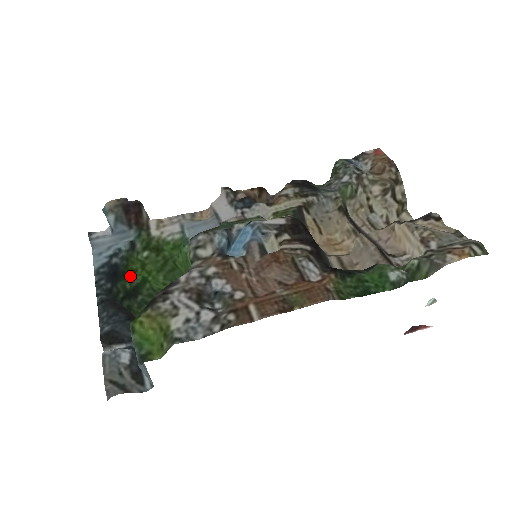
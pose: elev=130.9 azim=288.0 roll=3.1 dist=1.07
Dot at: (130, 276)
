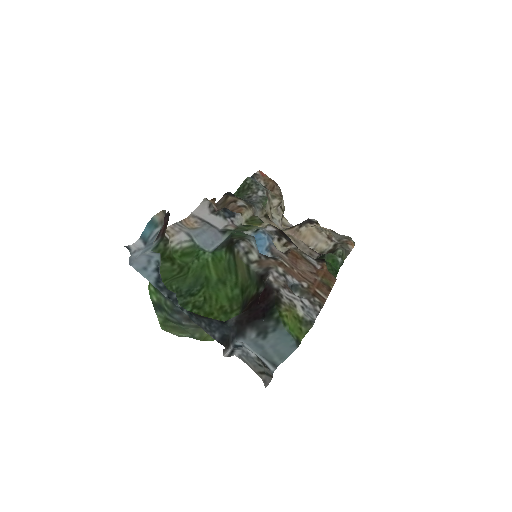
Dot at: (149, 289)
